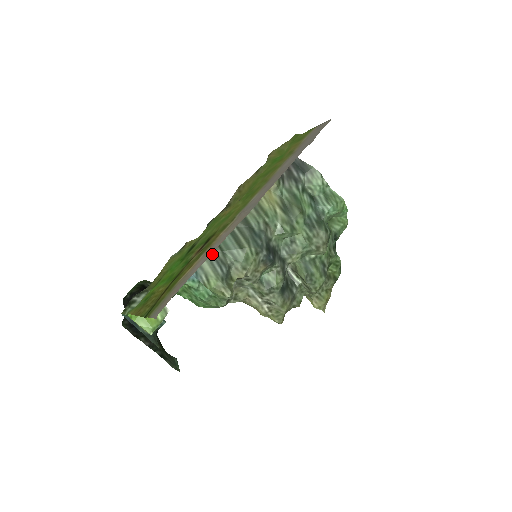
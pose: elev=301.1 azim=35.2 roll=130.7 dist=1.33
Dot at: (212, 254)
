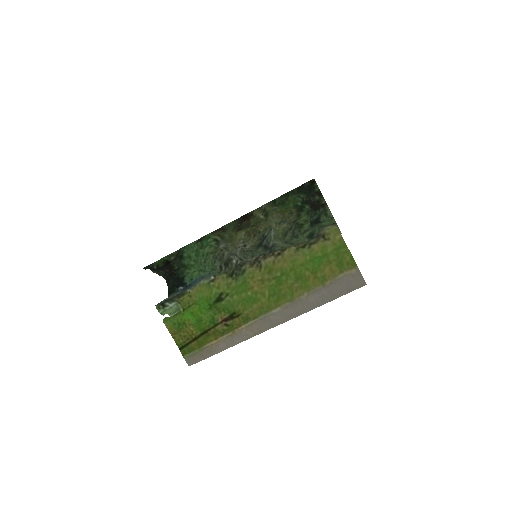
Dot at: occluded
